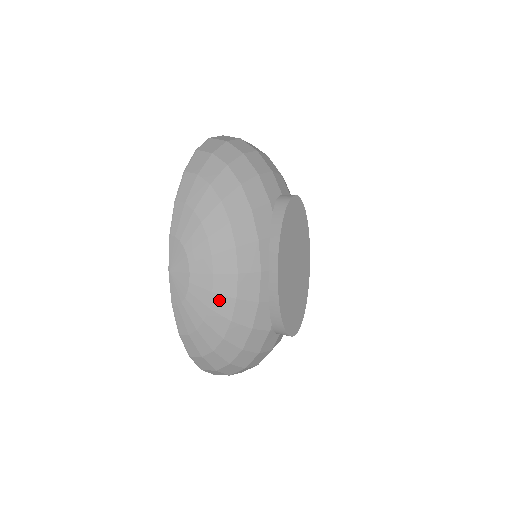
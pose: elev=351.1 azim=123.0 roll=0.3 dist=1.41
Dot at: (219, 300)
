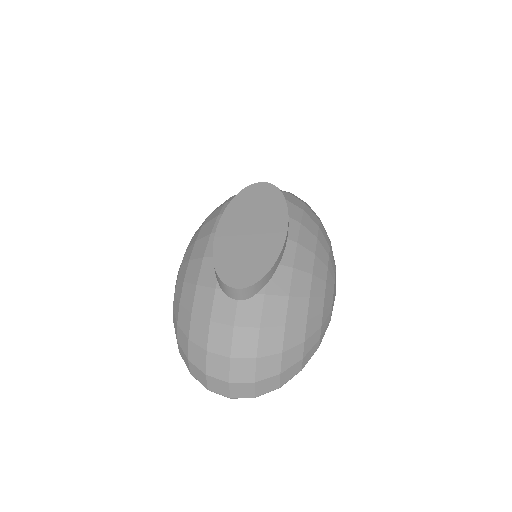
Dot at: (182, 268)
